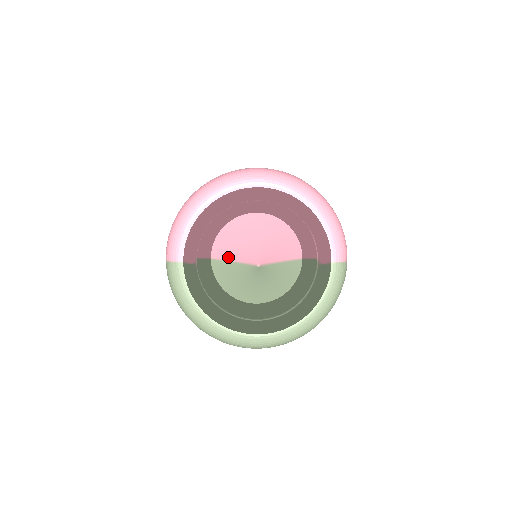
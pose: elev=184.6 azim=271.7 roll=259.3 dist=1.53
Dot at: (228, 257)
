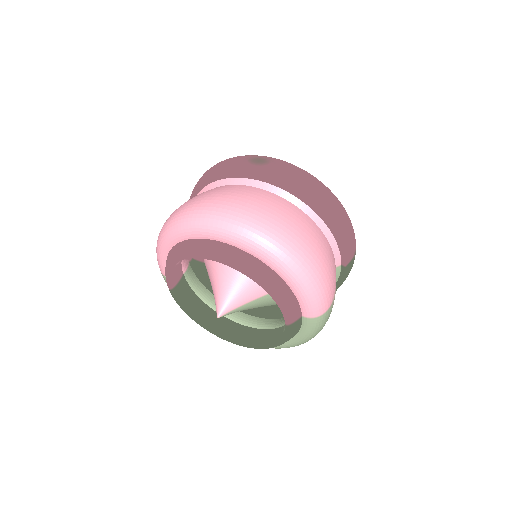
Dot at: occluded
